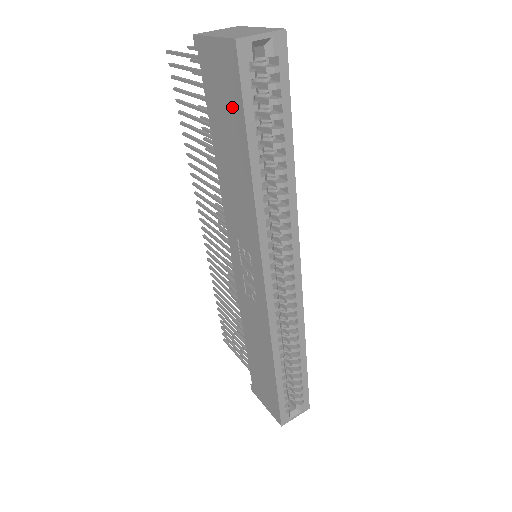
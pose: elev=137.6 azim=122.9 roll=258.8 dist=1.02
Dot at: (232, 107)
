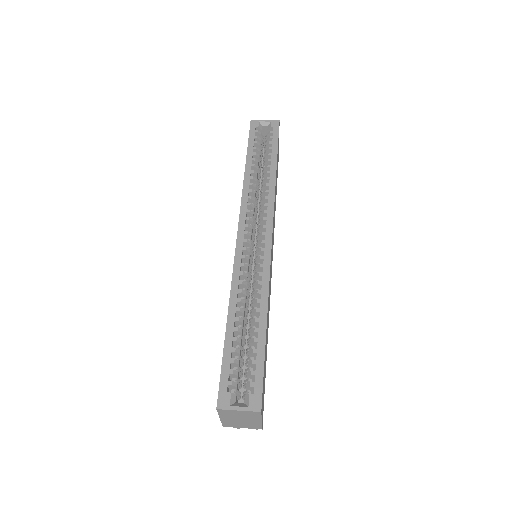
Dot at: occluded
